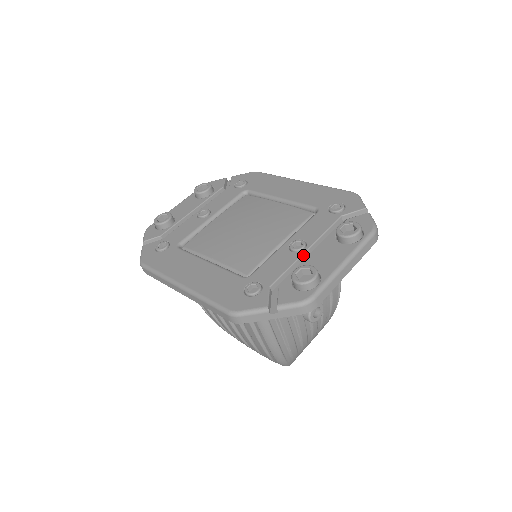
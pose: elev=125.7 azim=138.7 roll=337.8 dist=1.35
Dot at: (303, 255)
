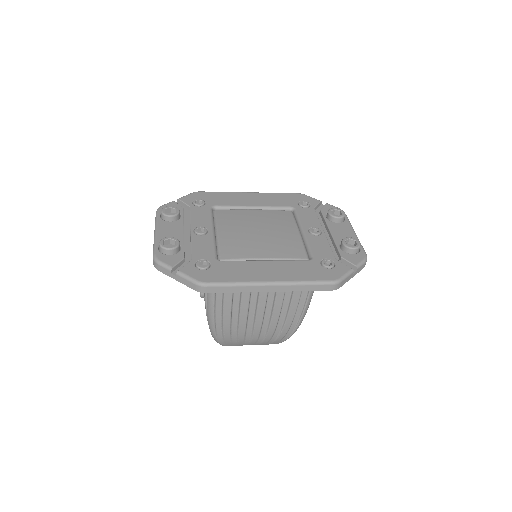
Dot at: (325, 236)
